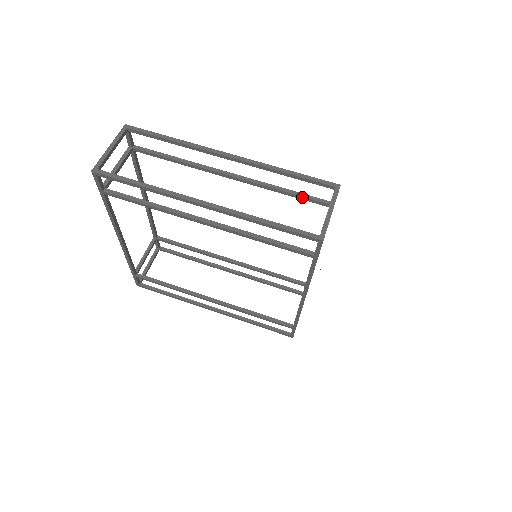
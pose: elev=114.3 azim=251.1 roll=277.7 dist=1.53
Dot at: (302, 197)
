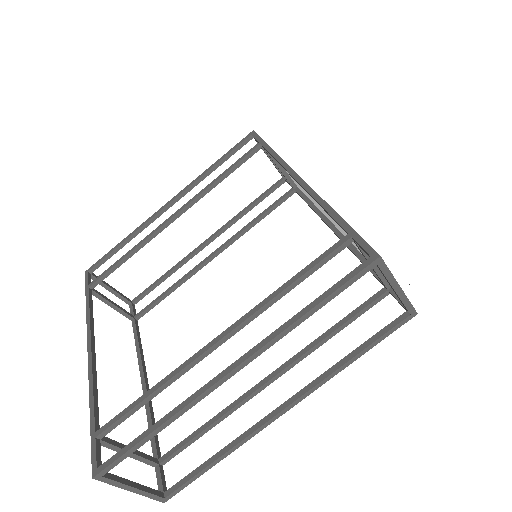
Dot at: (317, 269)
